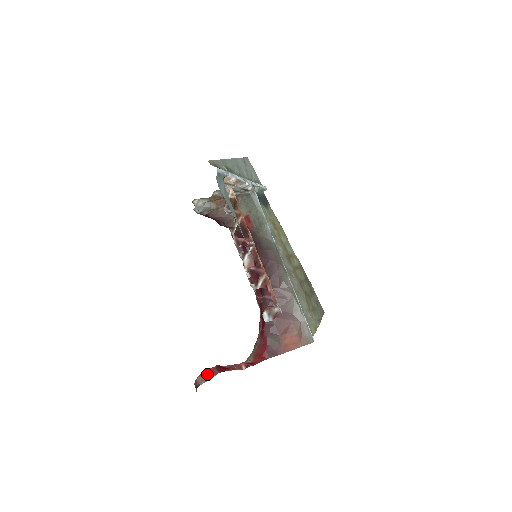
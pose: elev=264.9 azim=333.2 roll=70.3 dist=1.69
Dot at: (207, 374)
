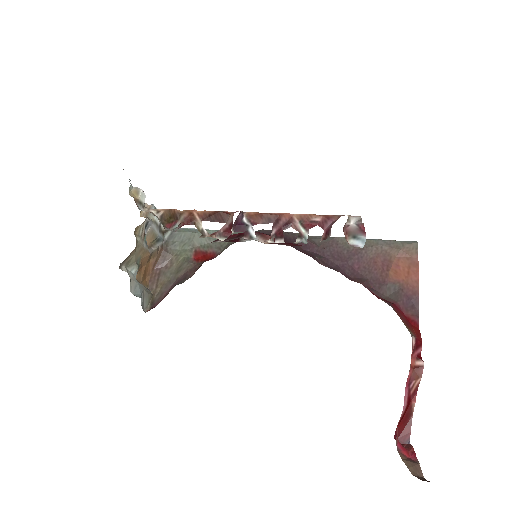
Dot at: (405, 457)
